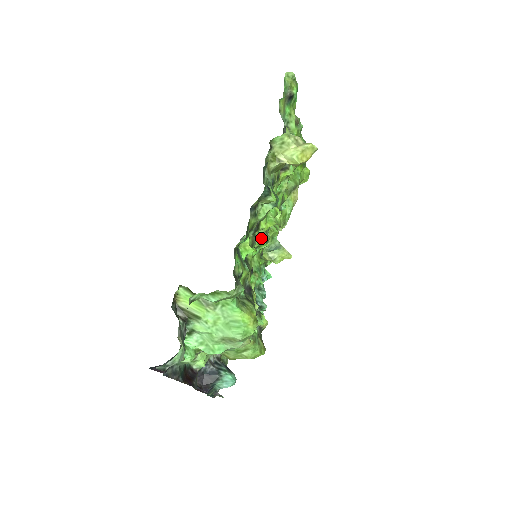
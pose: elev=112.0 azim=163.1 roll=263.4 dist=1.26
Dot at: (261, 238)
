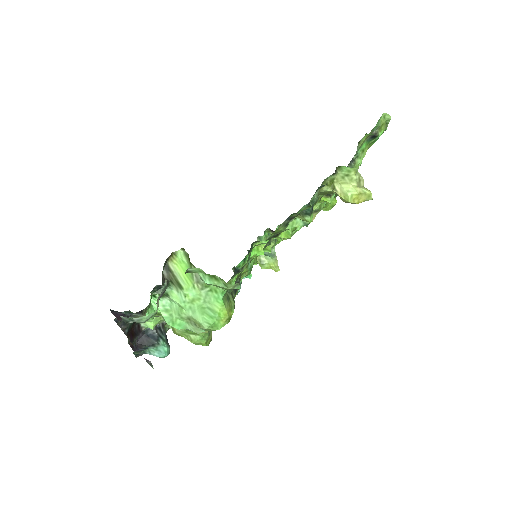
Dot at: occluded
